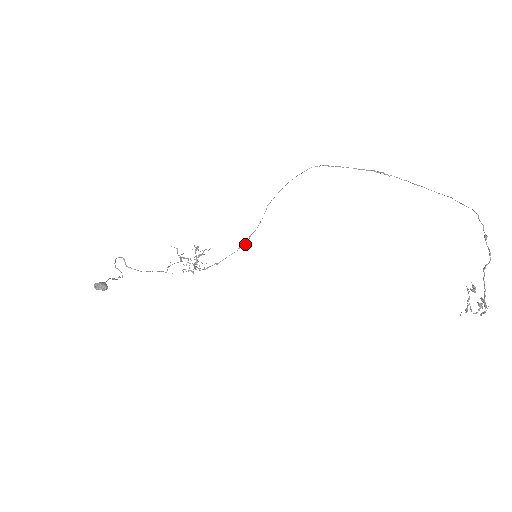
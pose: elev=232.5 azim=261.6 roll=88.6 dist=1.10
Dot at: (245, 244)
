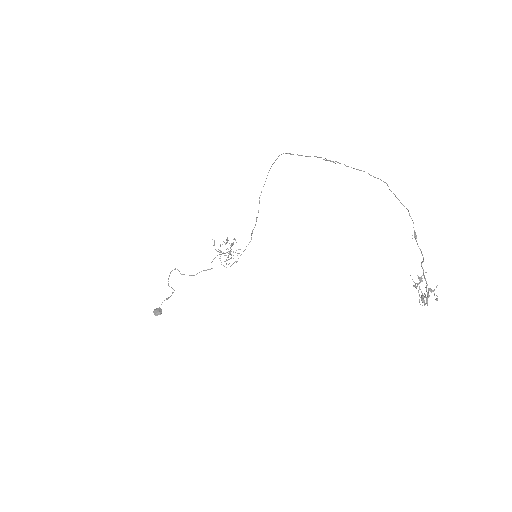
Dot at: (250, 241)
